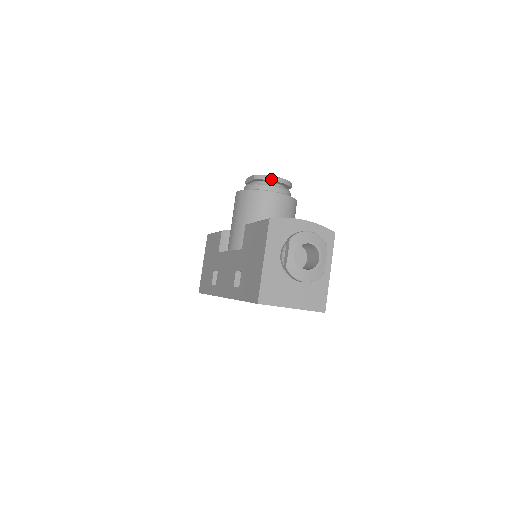
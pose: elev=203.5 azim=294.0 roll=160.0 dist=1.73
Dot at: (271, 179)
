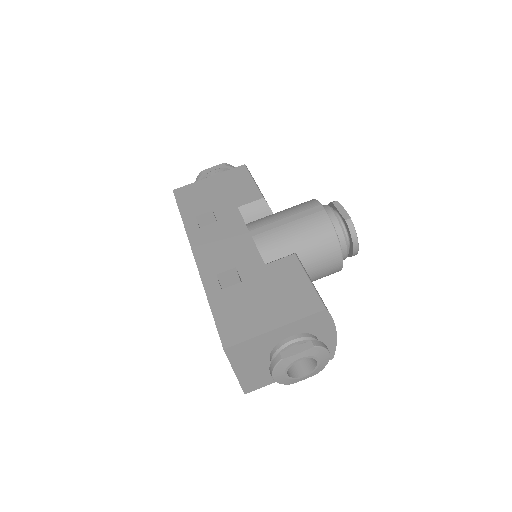
Dot at: (354, 241)
